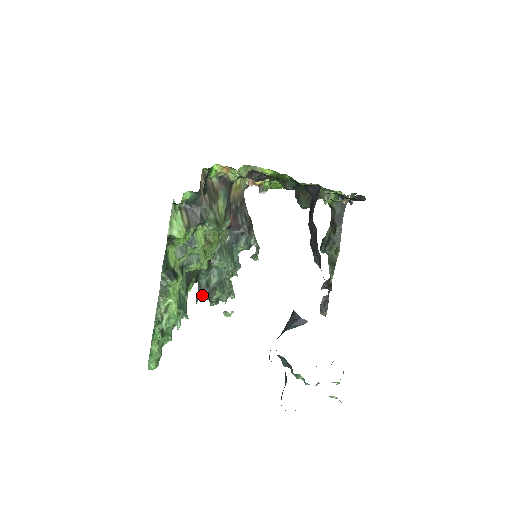
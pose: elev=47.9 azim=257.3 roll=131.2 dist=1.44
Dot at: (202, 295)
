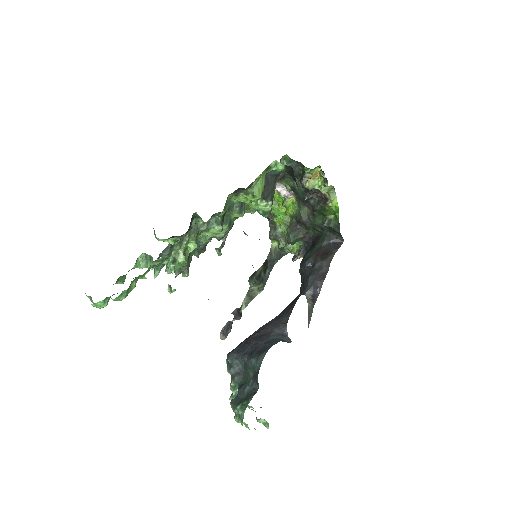
Dot at: occluded
